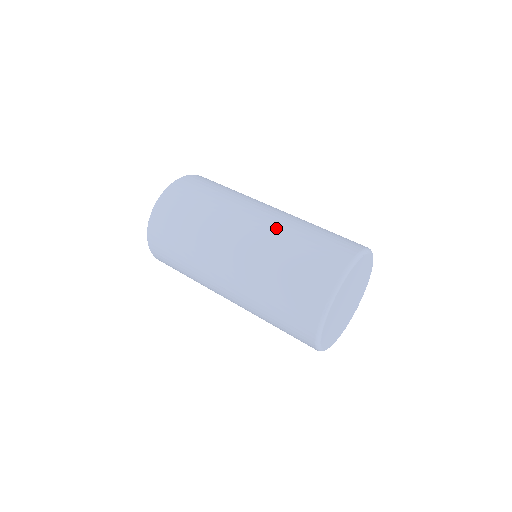
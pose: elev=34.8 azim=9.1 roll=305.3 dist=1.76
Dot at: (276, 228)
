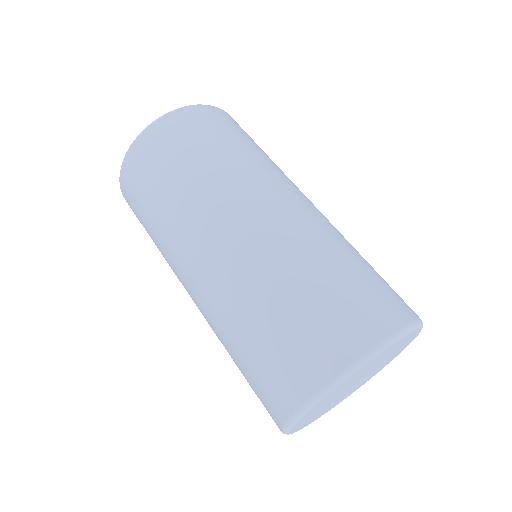
Dot at: (258, 258)
